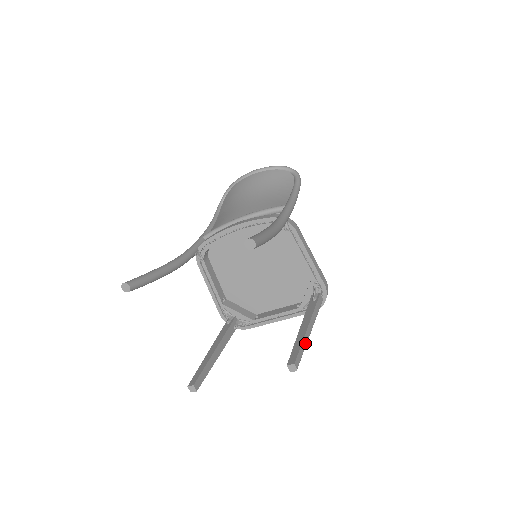
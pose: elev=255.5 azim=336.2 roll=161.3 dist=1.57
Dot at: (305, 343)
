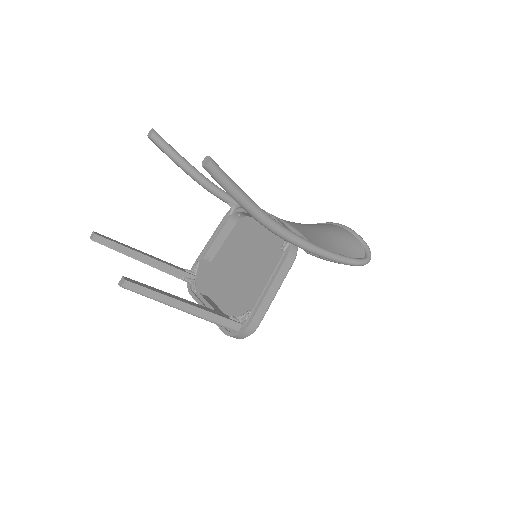
Dot at: (162, 299)
